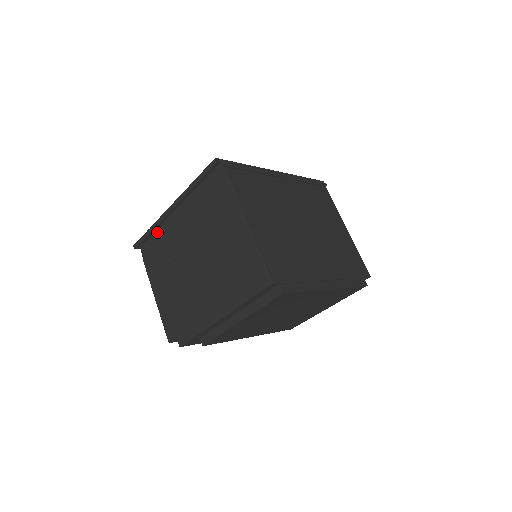
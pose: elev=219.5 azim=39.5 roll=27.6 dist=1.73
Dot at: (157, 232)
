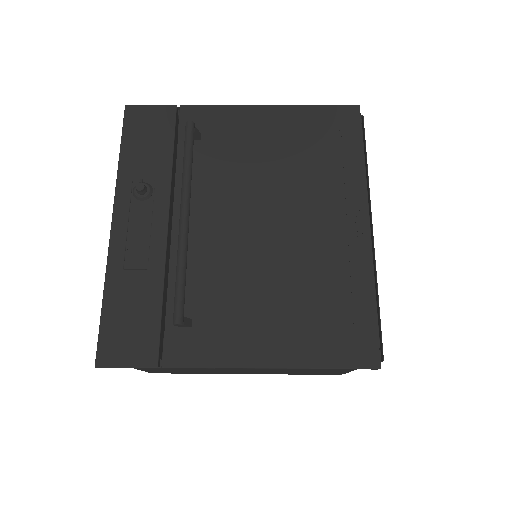
Dot at: occluded
